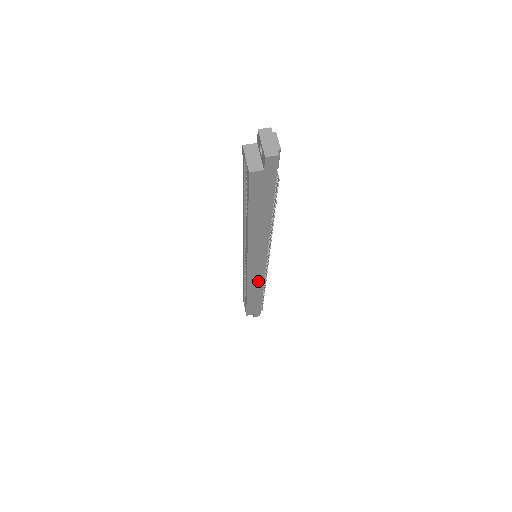
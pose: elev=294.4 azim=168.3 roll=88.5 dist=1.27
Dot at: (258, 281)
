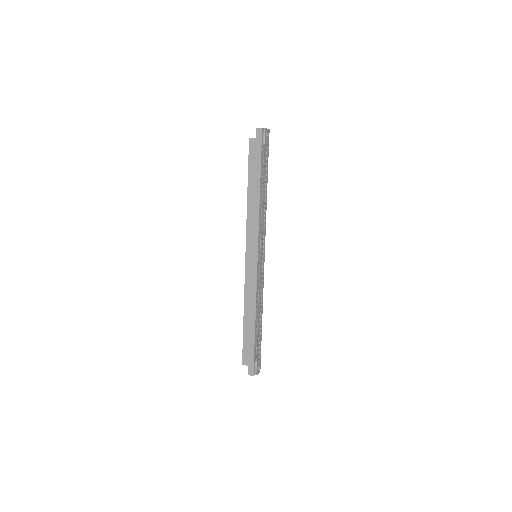
Dot at: (252, 287)
